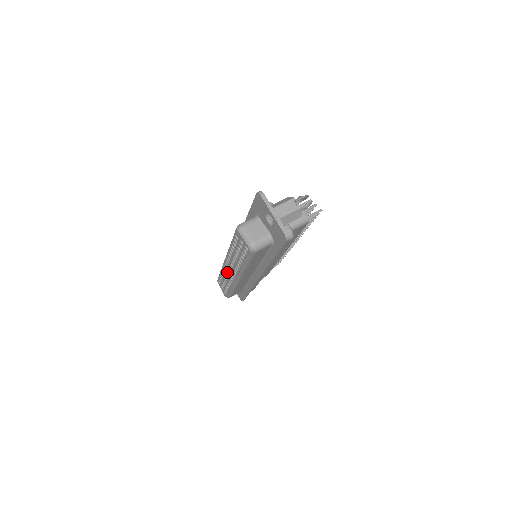
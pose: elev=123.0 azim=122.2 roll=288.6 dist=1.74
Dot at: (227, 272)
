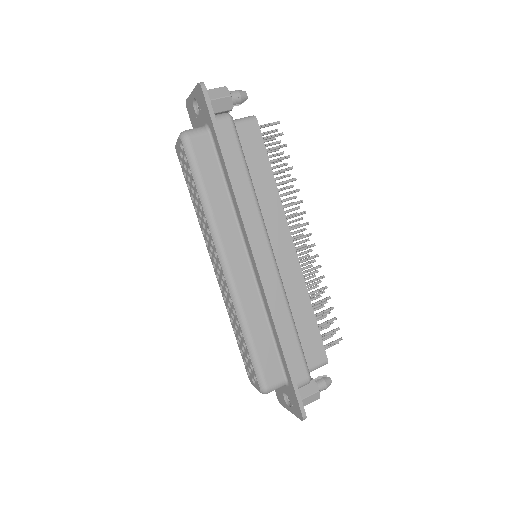
Dot at: (225, 295)
